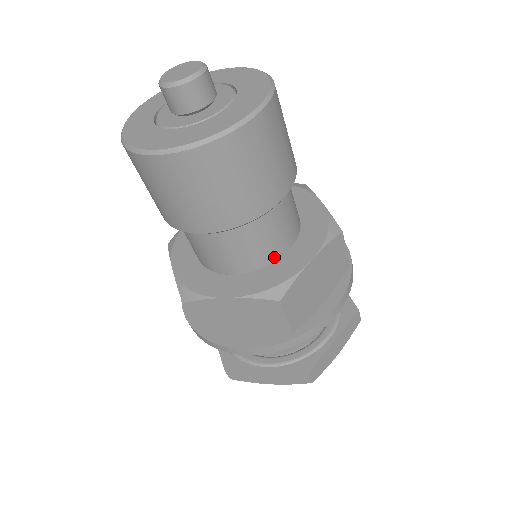
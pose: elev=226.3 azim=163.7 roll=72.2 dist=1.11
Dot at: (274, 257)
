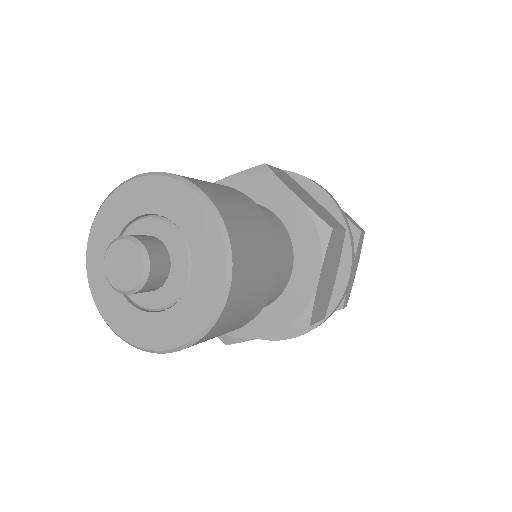
Dot at: (284, 287)
